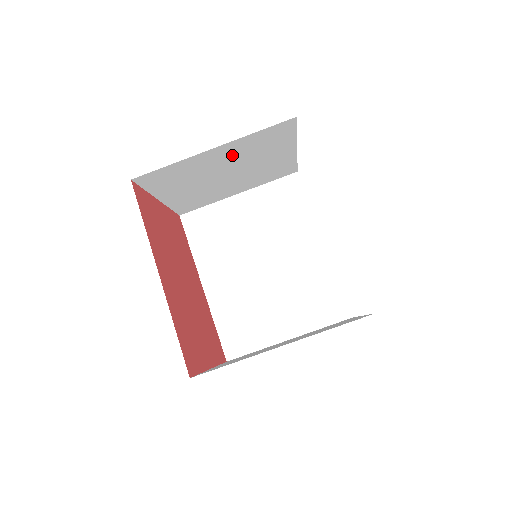
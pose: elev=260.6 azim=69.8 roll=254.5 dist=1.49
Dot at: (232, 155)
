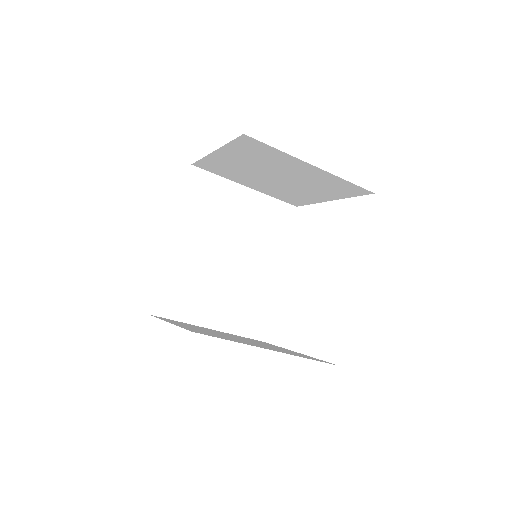
Dot at: (308, 175)
